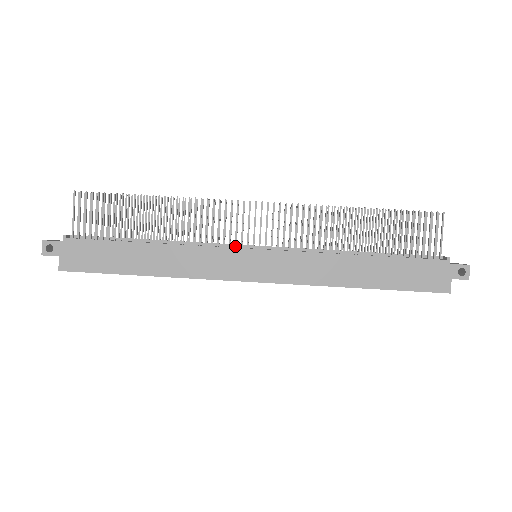
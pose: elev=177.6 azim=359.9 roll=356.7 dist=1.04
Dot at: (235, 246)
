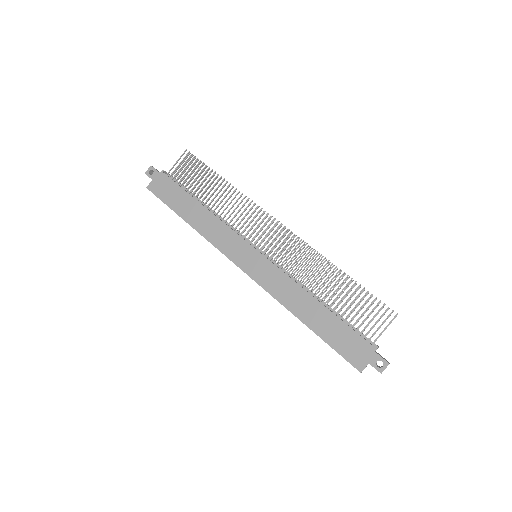
Dot at: (247, 240)
